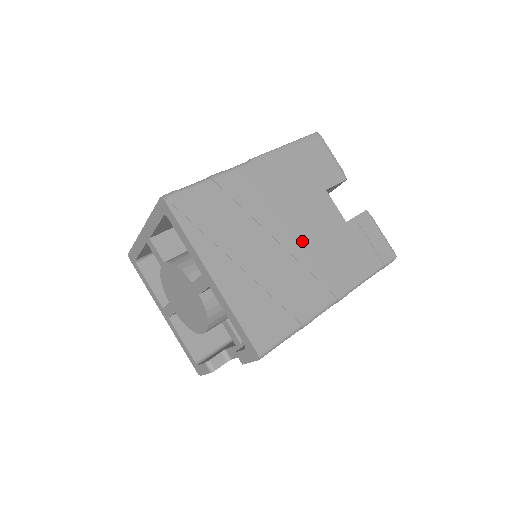
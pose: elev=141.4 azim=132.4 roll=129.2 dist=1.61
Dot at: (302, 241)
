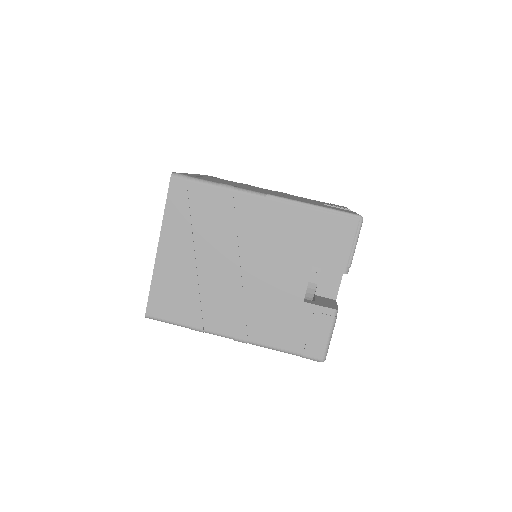
Dot at: (248, 282)
